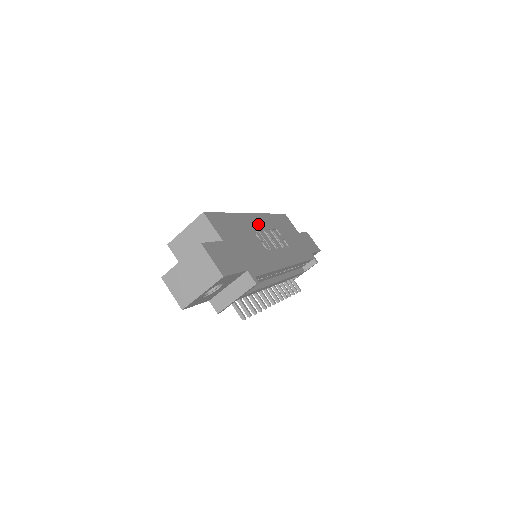
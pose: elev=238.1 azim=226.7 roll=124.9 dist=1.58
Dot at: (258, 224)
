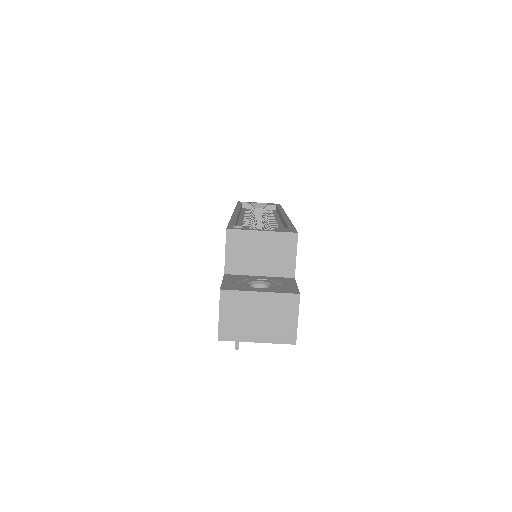
Dot at: occluded
